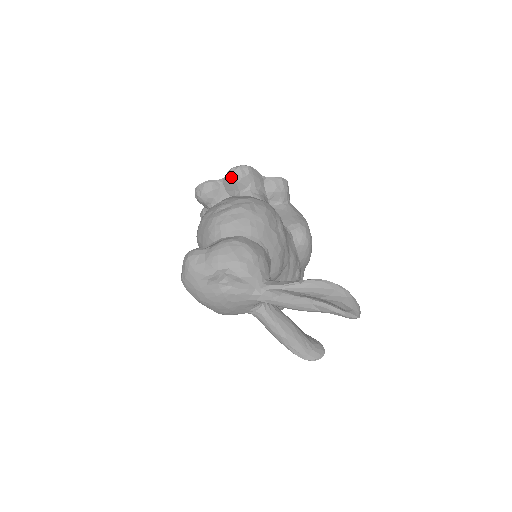
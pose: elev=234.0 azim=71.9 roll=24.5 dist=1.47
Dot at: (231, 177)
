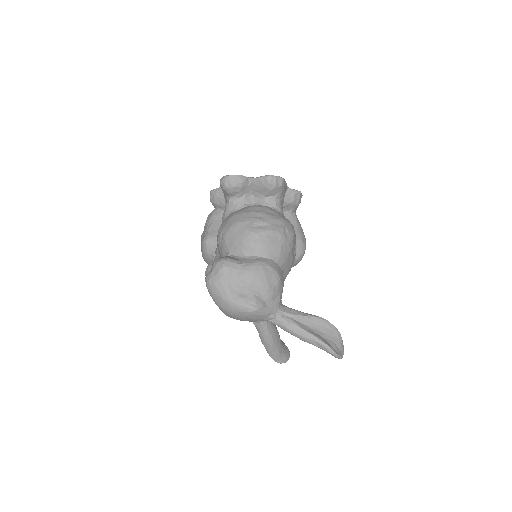
Dot at: (265, 183)
